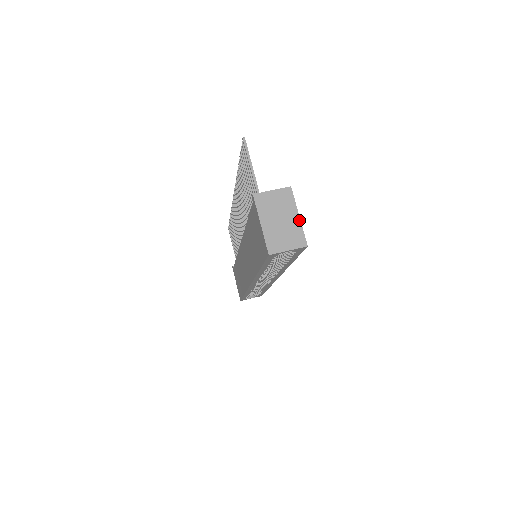
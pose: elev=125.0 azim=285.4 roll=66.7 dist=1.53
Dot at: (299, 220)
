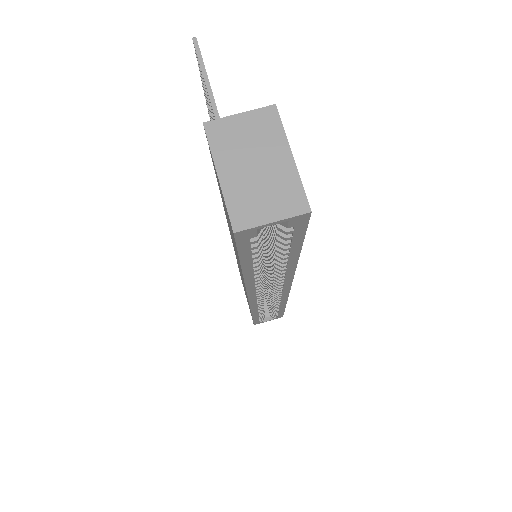
Dot at: (292, 164)
